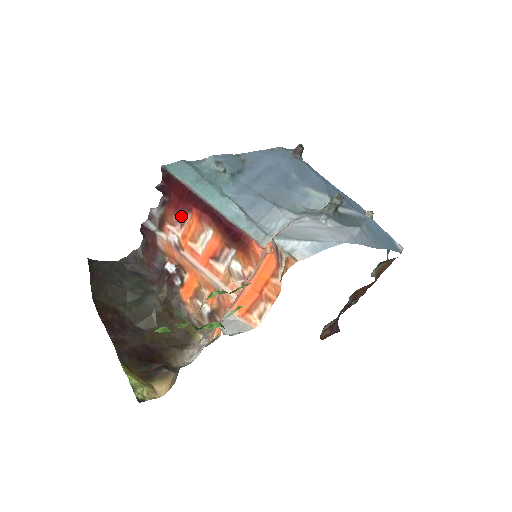
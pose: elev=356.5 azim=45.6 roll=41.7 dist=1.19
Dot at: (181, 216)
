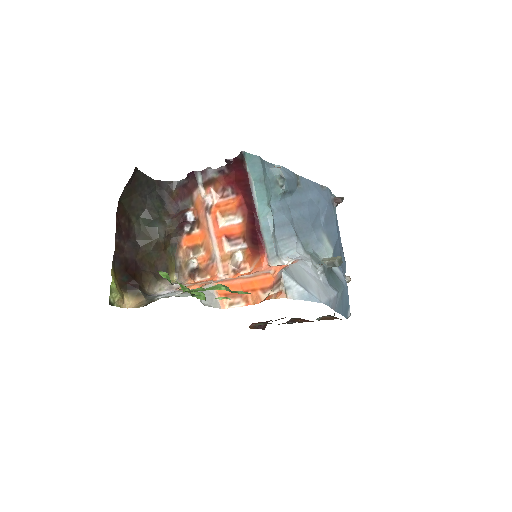
Dot at: (227, 191)
